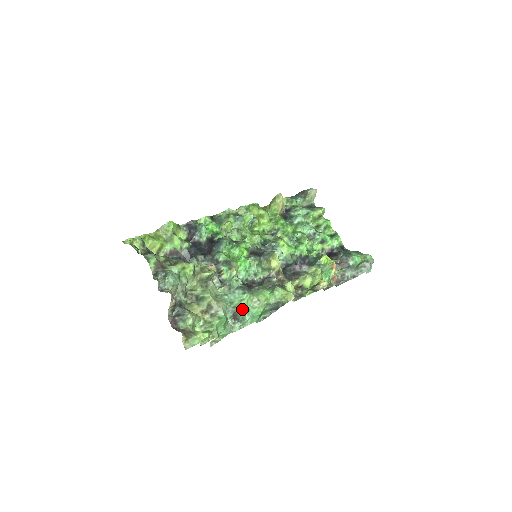
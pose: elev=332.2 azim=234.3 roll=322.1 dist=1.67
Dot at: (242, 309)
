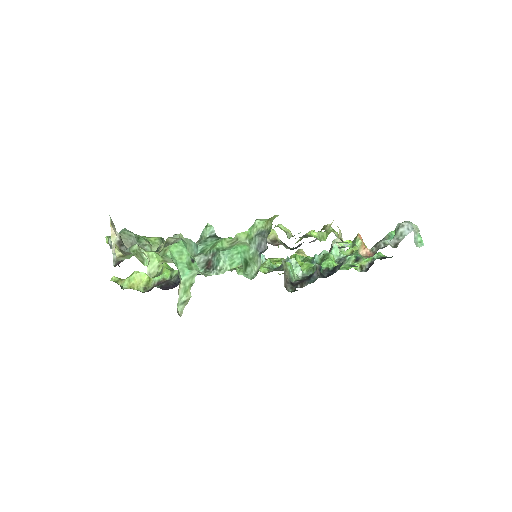
Dot at: (215, 250)
